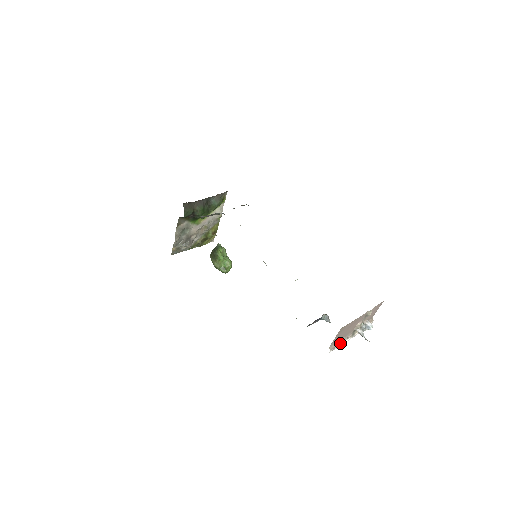
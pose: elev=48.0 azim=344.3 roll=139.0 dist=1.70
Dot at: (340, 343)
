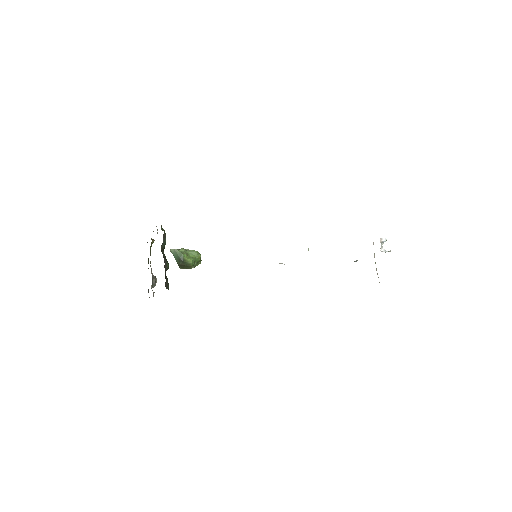
Dot at: (376, 270)
